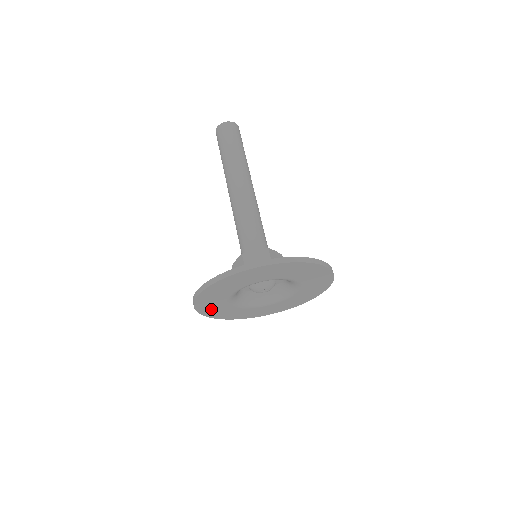
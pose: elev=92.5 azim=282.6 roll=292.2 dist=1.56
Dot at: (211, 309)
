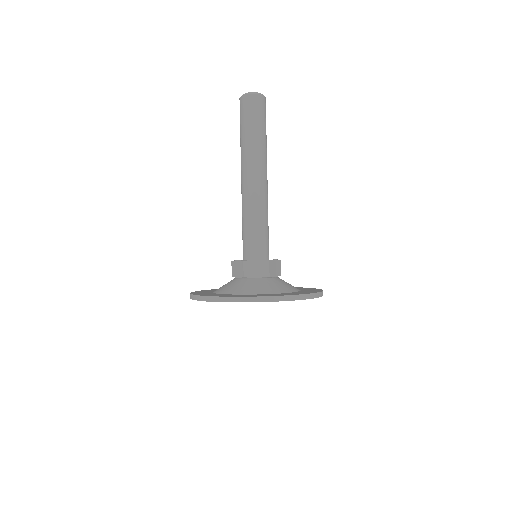
Dot at: occluded
